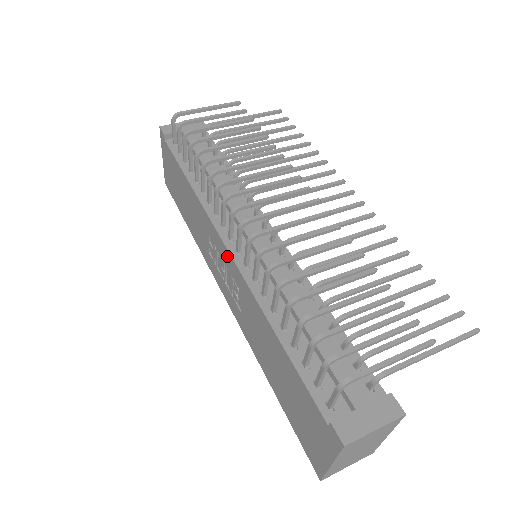
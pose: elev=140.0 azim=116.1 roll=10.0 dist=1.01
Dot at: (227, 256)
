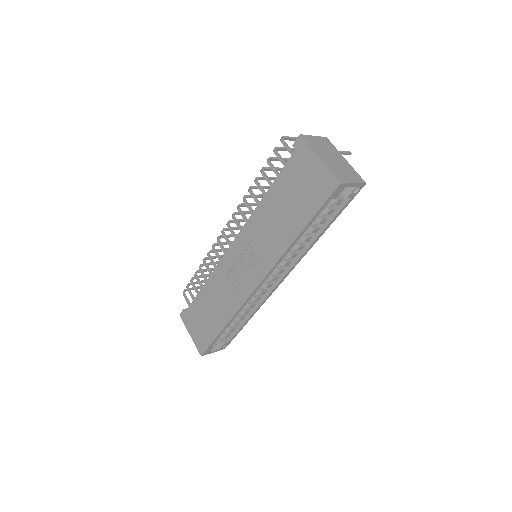
Dot at: (234, 248)
